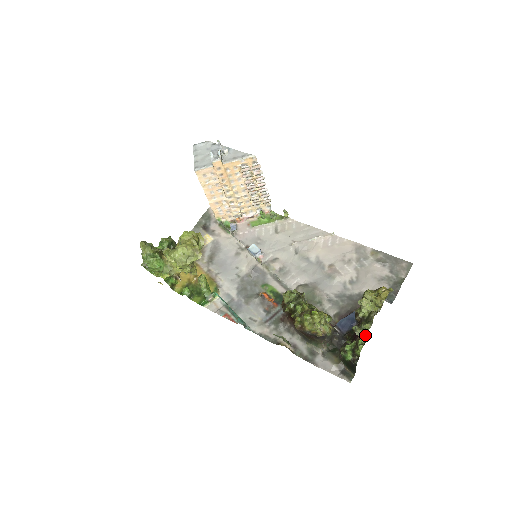
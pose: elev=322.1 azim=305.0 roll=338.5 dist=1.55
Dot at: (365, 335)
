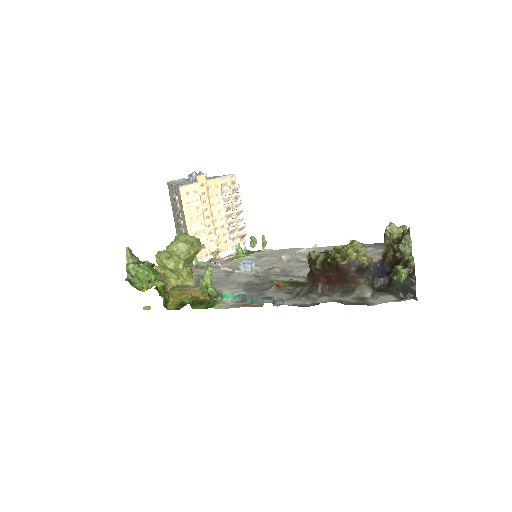
Dot at: (408, 251)
